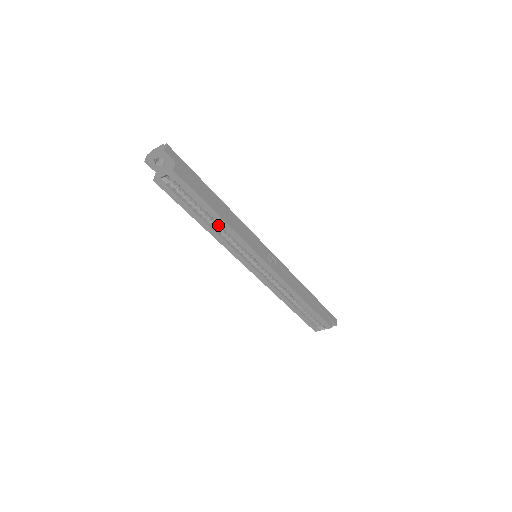
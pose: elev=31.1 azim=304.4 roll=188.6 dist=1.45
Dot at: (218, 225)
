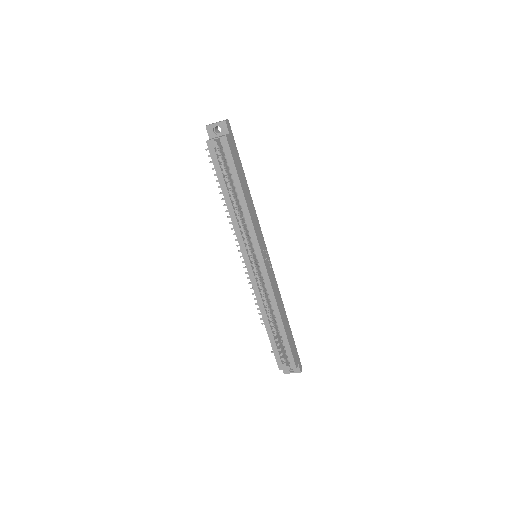
Dot at: (238, 206)
